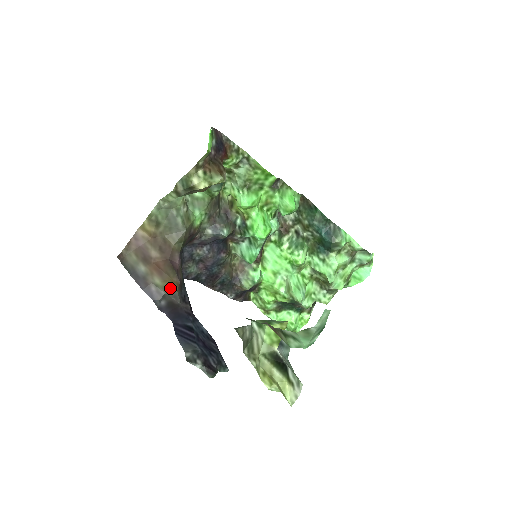
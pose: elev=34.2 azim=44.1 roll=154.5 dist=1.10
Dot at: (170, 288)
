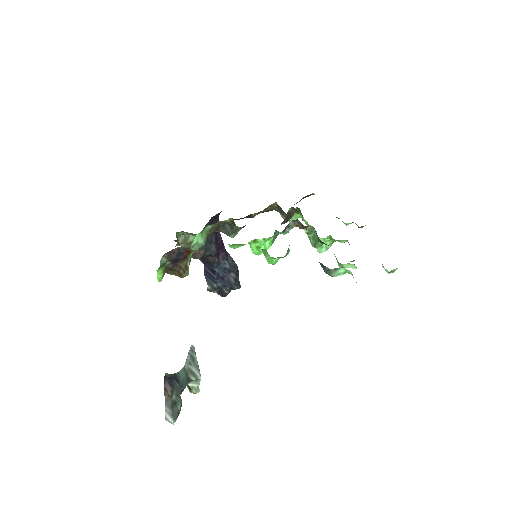
Dot at: occluded
